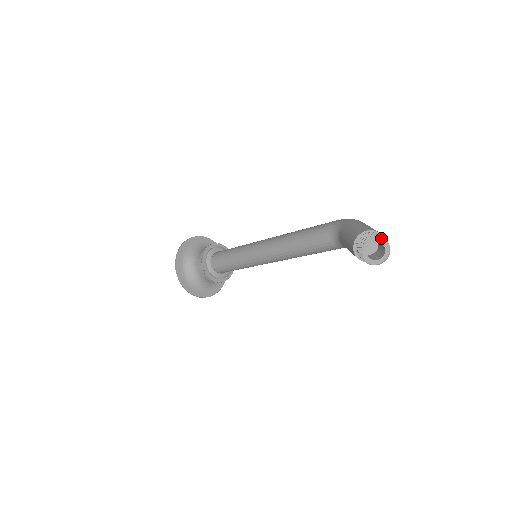
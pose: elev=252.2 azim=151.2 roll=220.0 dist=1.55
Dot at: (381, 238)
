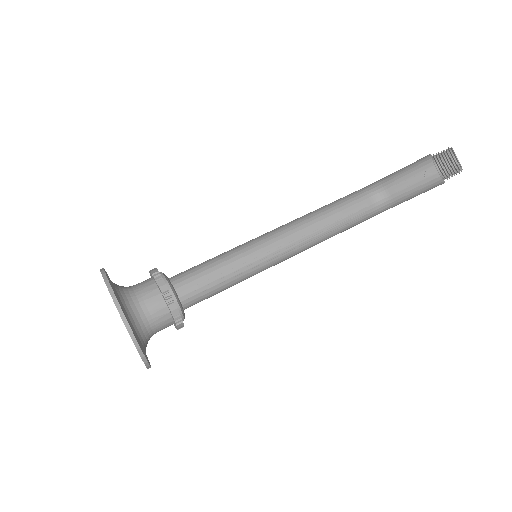
Dot at: (453, 150)
